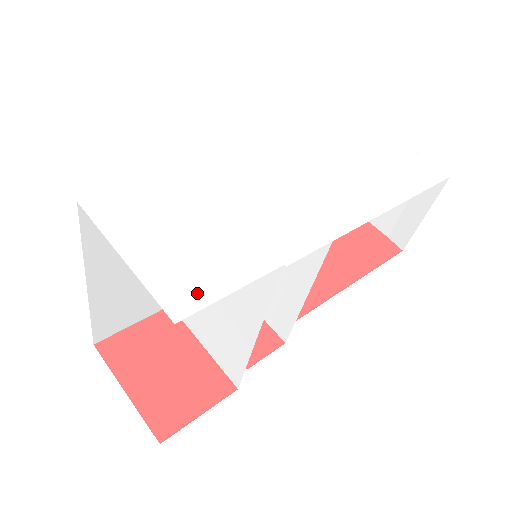
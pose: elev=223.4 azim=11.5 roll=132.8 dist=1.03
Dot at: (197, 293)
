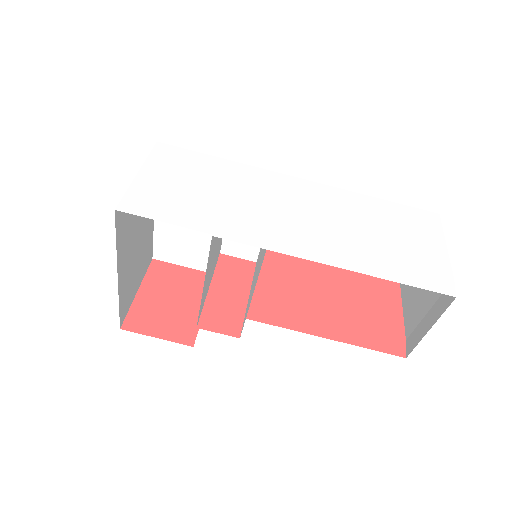
Dot at: (146, 208)
